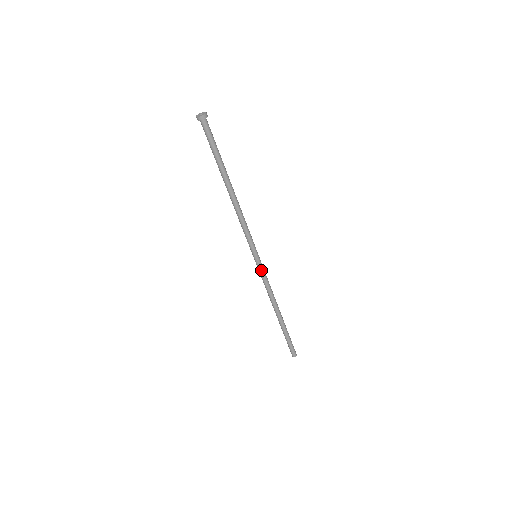
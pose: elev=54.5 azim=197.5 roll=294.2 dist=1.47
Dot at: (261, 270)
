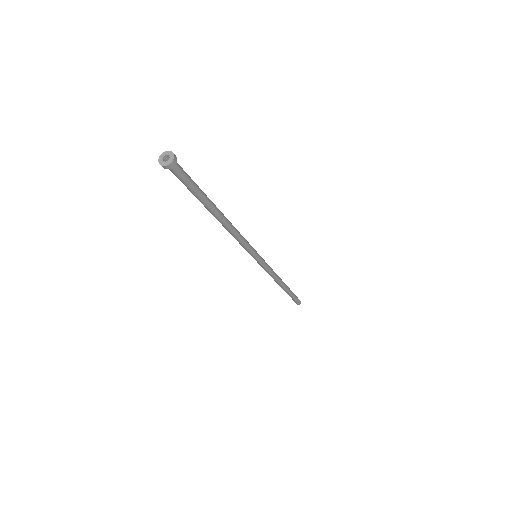
Dot at: (263, 265)
